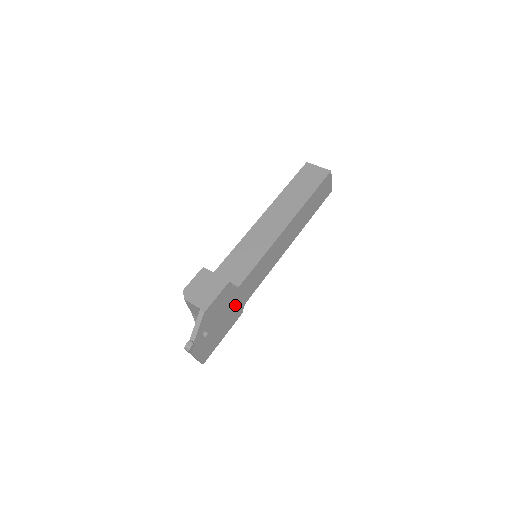
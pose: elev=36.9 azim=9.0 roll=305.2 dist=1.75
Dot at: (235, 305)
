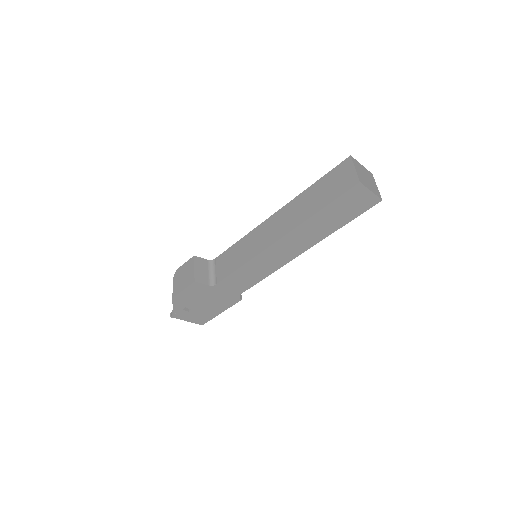
Dot at: (221, 295)
